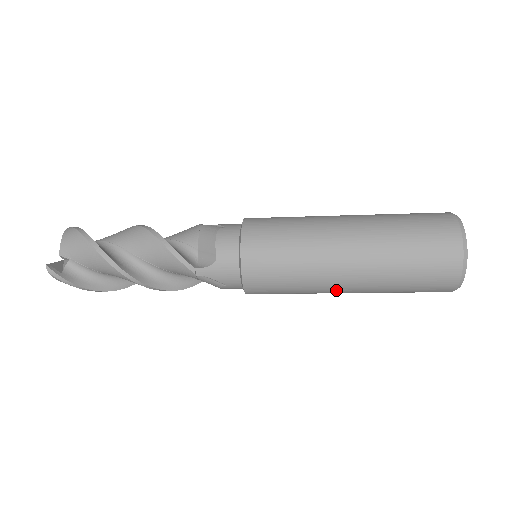
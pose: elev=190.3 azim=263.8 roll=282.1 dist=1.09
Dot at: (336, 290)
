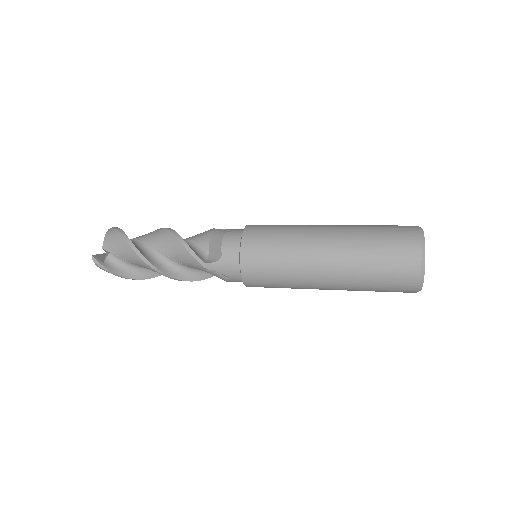
Dot at: (318, 286)
